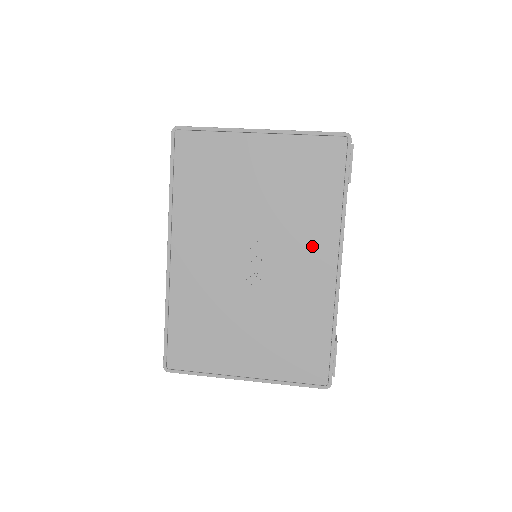
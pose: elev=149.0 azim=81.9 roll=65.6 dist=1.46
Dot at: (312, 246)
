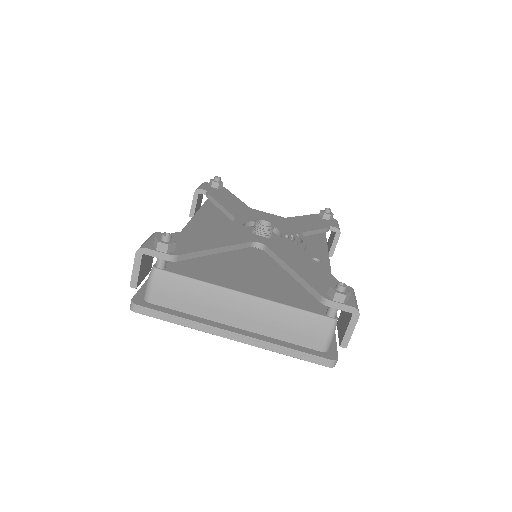
Dot at: occluded
